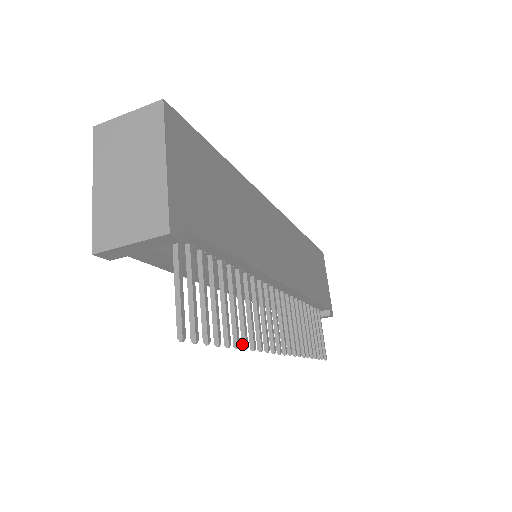
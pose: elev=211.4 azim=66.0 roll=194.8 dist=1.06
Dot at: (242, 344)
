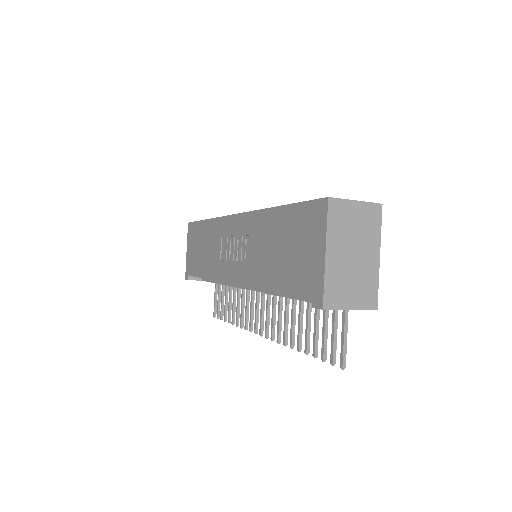
Dot at: (292, 345)
